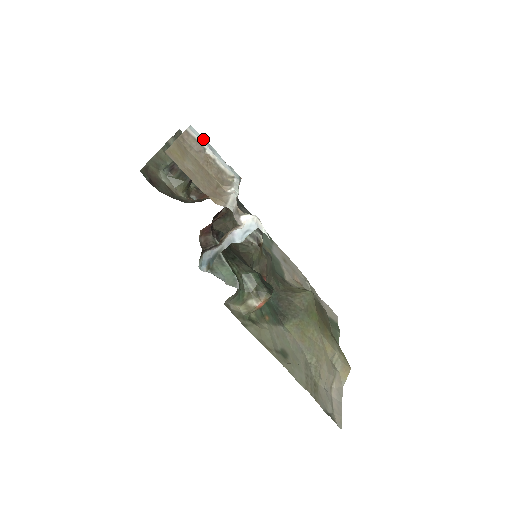
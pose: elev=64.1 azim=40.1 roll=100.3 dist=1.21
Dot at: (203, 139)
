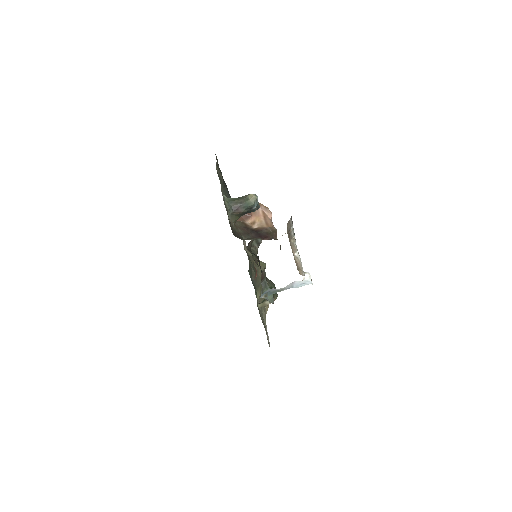
Dot at: (292, 221)
